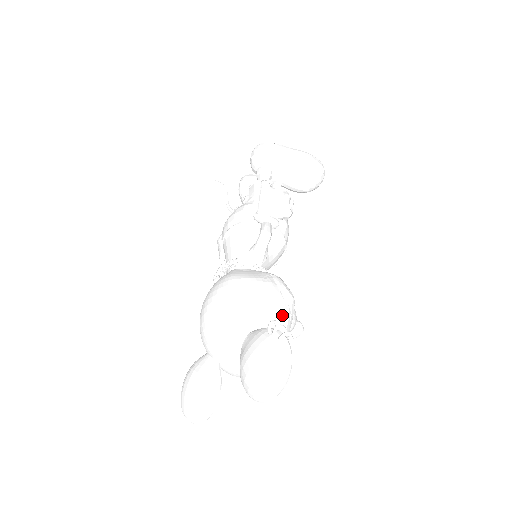
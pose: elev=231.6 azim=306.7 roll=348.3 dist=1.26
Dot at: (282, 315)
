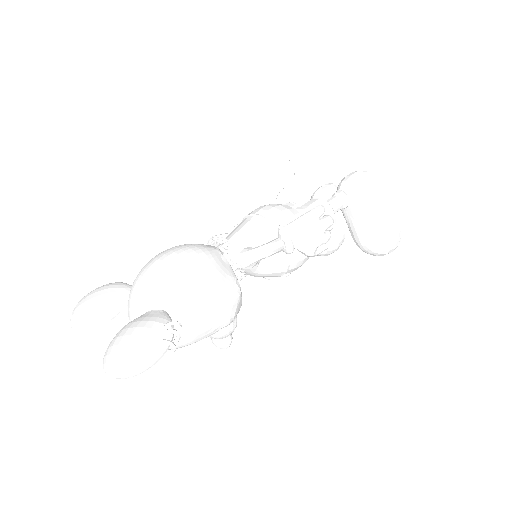
Dot at: (202, 324)
